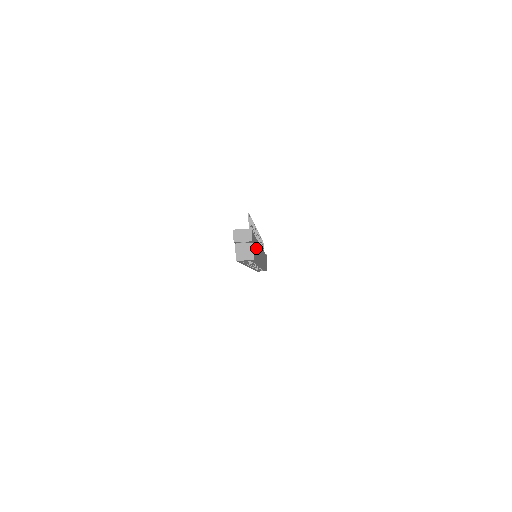
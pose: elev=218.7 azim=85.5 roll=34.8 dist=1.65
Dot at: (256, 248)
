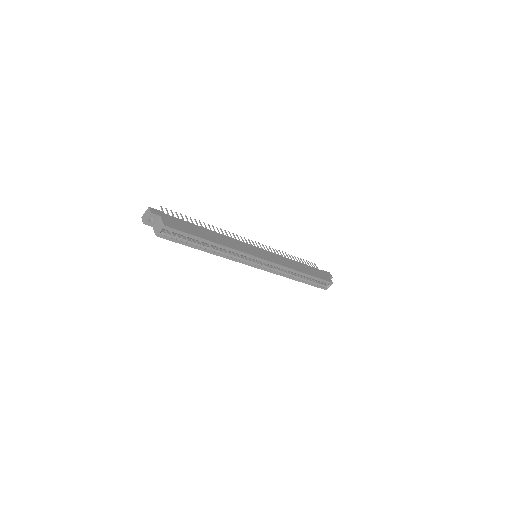
Dot at: (192, 228)
